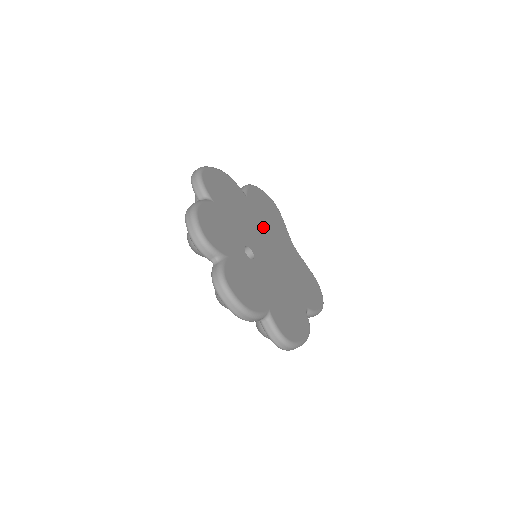
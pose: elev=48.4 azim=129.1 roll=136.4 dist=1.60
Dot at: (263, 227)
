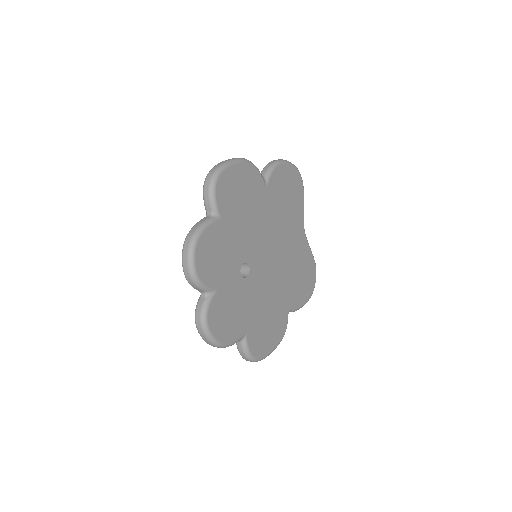
Dot at: (274, 223)
